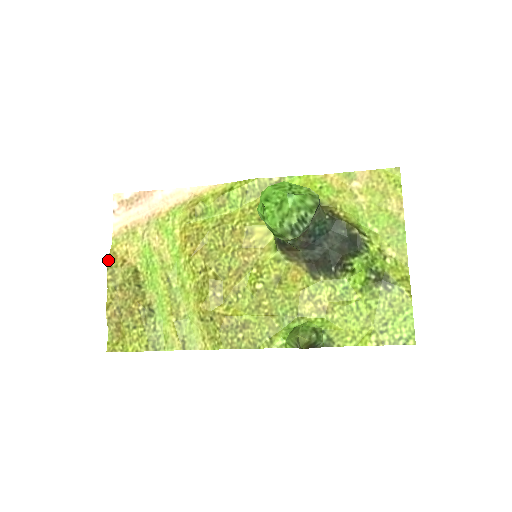
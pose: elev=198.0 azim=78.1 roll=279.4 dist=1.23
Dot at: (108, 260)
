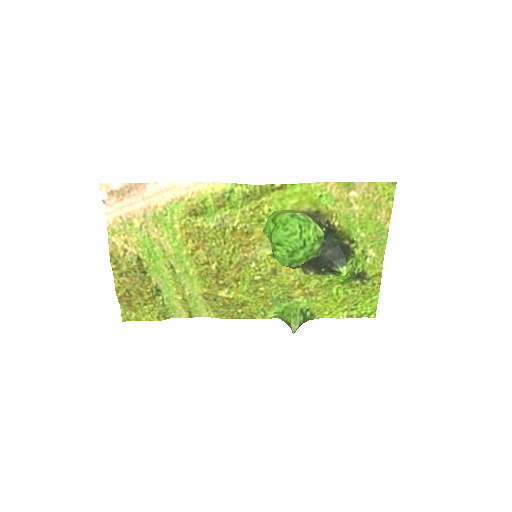
Dot at: (109, 251)
